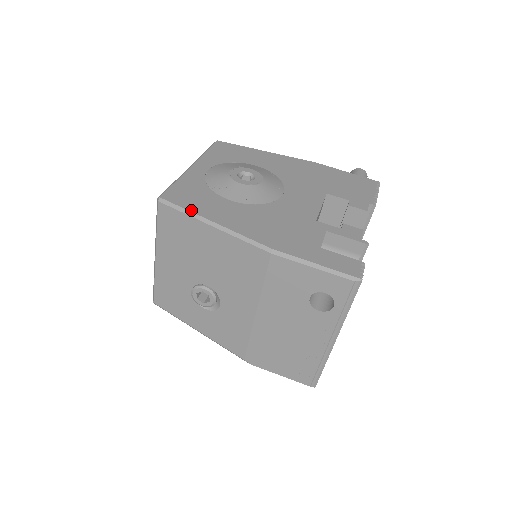
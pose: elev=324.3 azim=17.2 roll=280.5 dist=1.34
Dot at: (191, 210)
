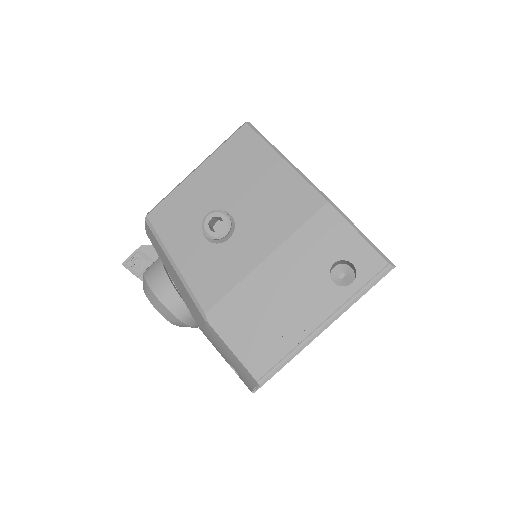
Dot at: occluded
